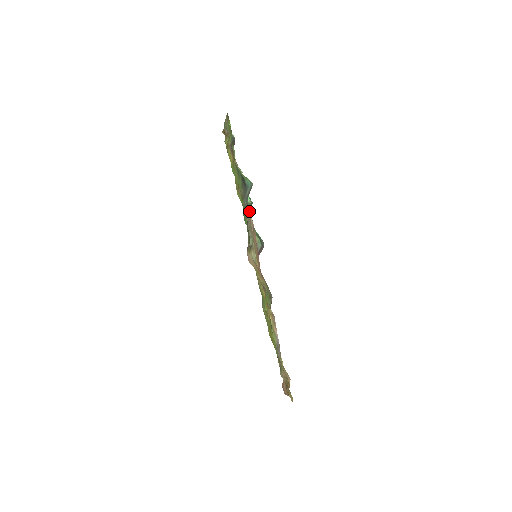
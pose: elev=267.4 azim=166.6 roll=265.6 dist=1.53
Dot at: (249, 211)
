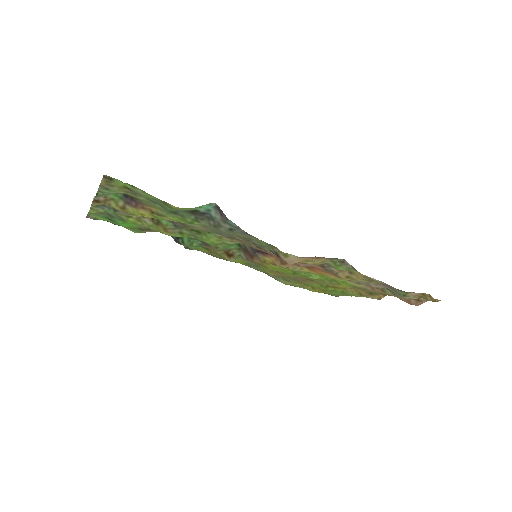
Dot at: occluded
